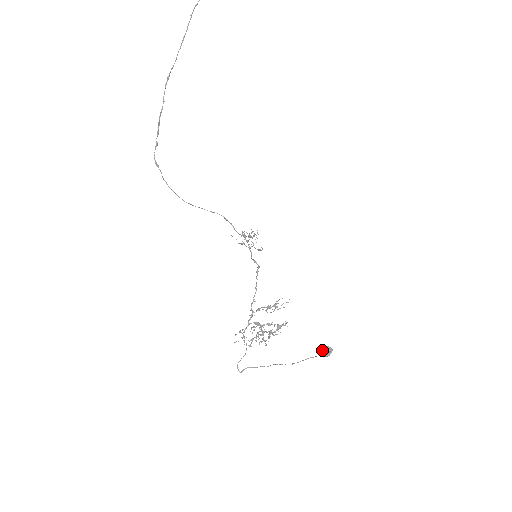
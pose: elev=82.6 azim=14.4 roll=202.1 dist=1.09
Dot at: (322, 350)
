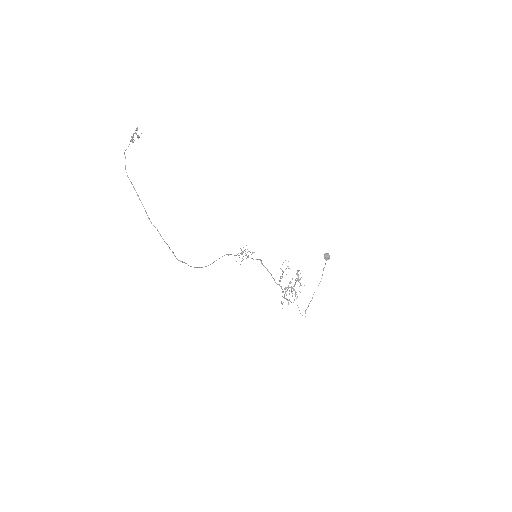
Dot at: (325, 258)
